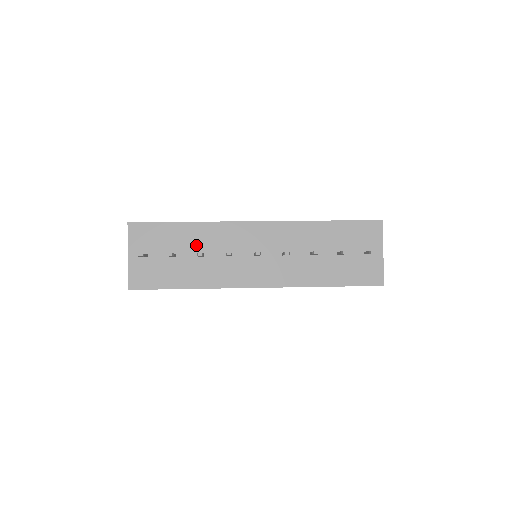
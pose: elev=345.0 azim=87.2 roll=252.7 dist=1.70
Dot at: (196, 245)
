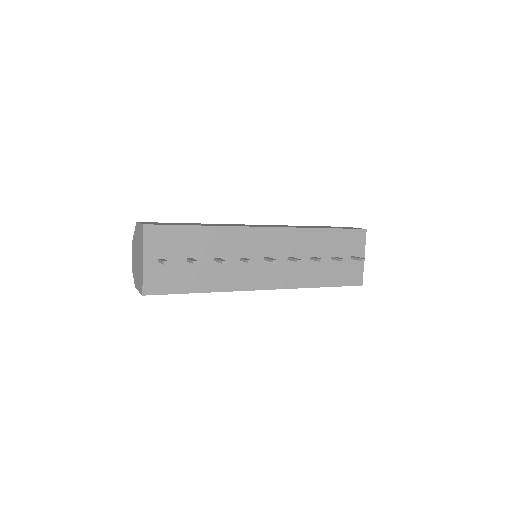
Dot at: (212, 249)
